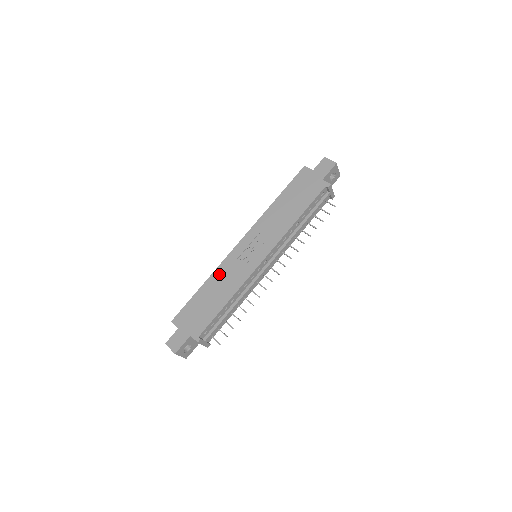
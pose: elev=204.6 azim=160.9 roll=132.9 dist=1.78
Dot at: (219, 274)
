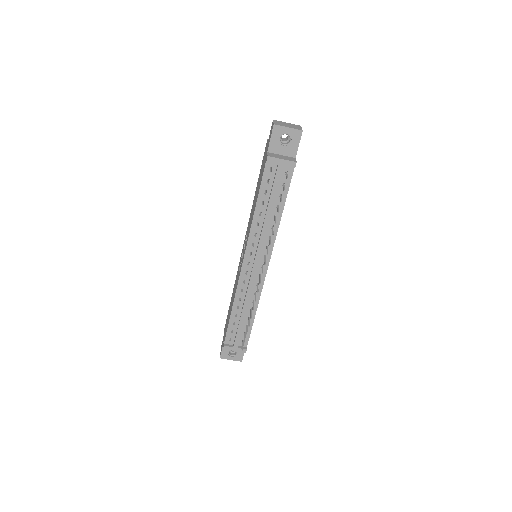
Dot at: (235, 281)
